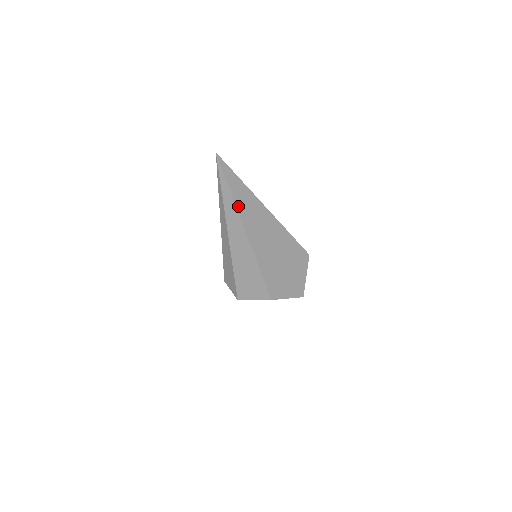
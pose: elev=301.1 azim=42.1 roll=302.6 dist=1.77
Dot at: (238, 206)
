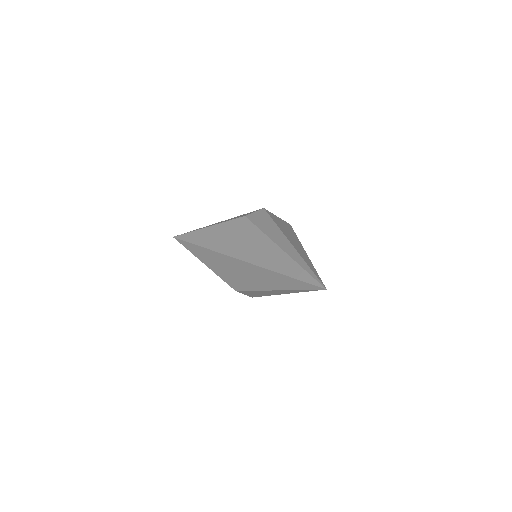
Dot at: occluded
